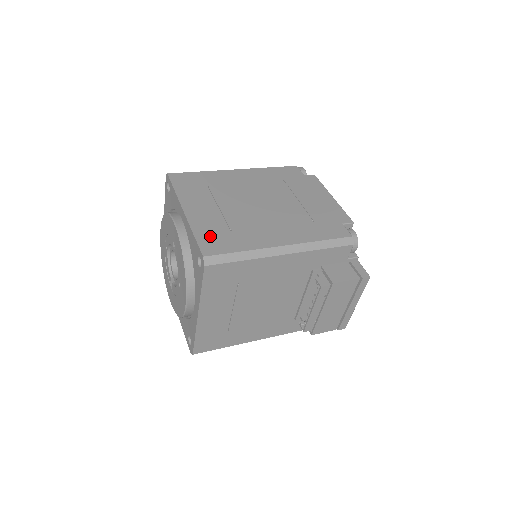
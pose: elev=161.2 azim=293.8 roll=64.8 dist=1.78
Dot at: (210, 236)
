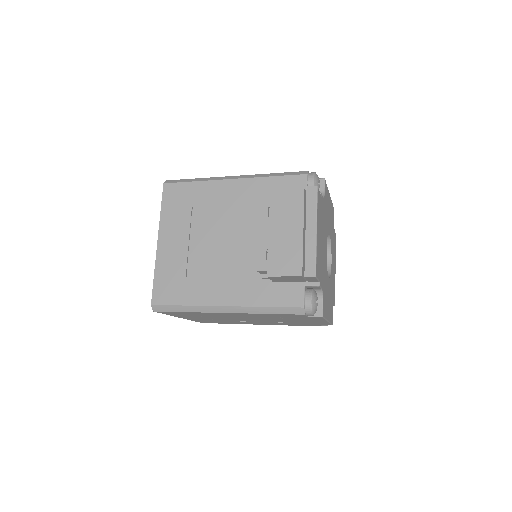
Dot at: occluded
